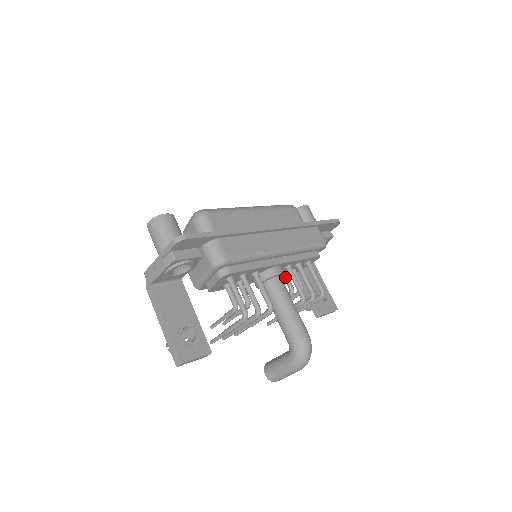
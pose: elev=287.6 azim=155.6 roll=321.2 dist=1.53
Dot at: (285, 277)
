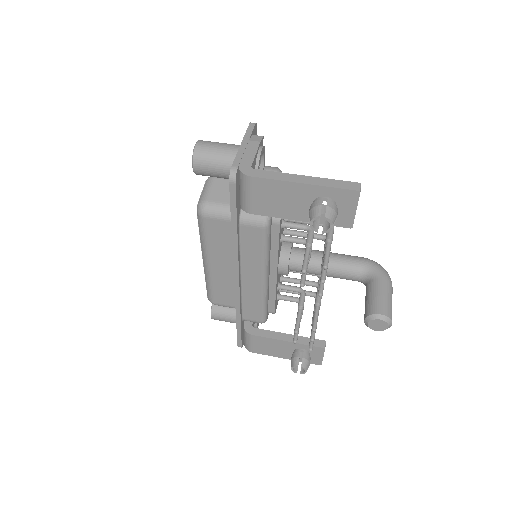
Dot at: (284, 284)
